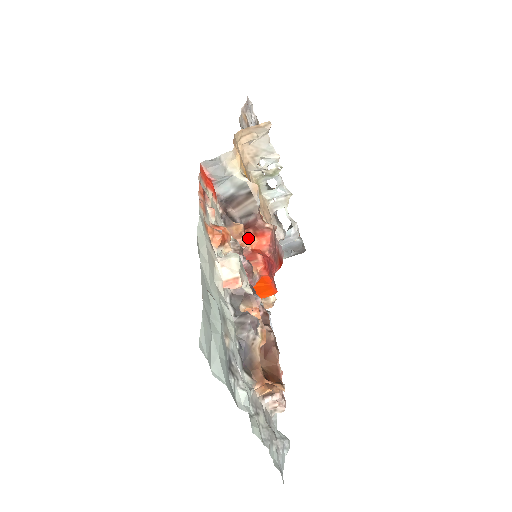
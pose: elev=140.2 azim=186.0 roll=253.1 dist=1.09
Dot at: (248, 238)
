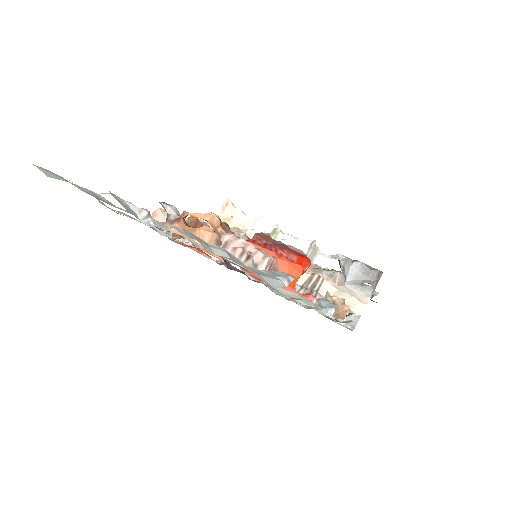
Dot at: occluded
